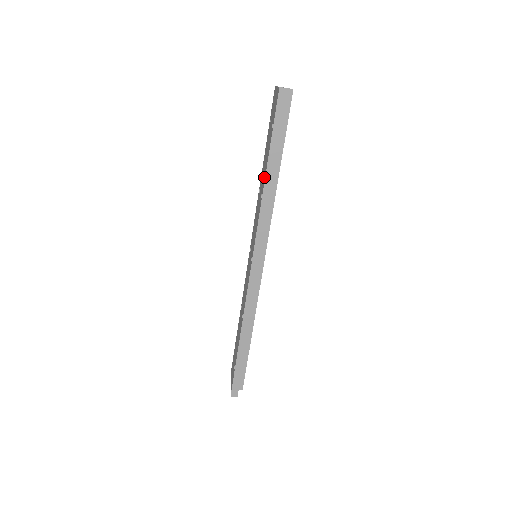
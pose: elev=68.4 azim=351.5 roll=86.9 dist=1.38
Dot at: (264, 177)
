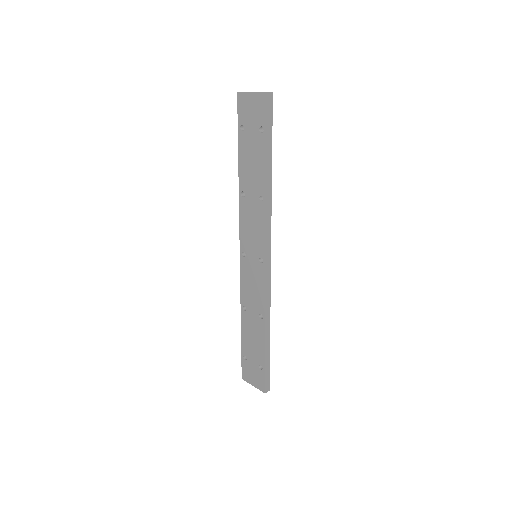
Dot at: (262, 179)
